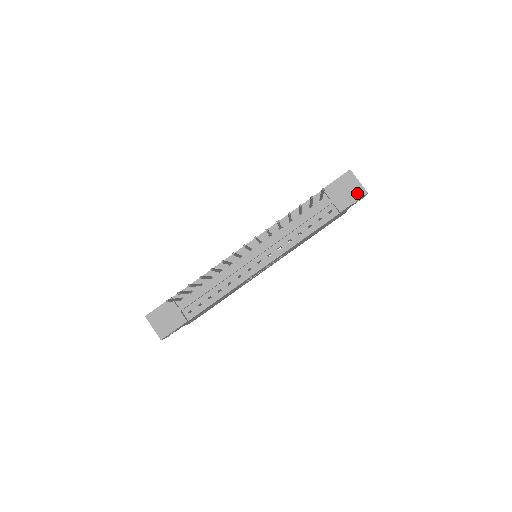
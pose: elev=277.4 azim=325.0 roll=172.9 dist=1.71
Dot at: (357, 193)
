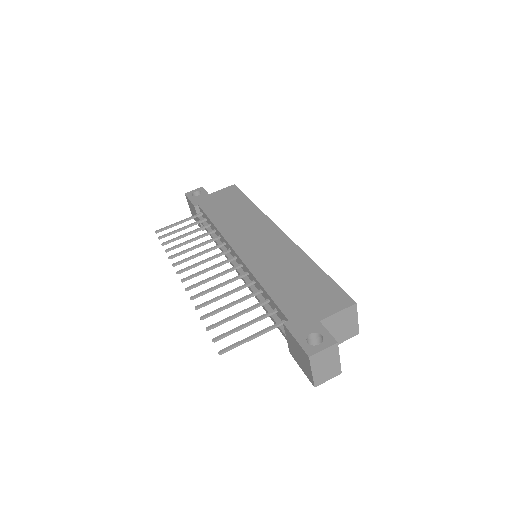
Dot at: (306, 372)
